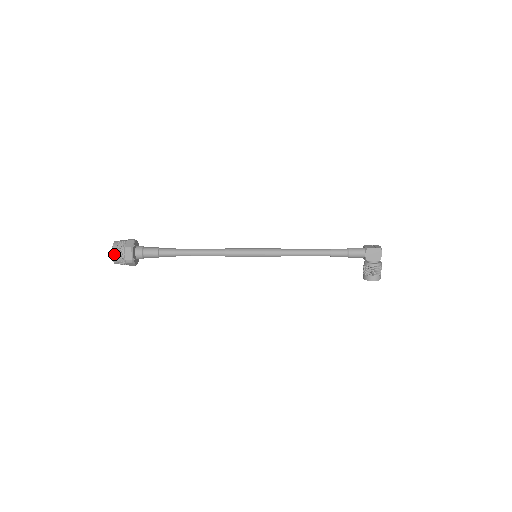
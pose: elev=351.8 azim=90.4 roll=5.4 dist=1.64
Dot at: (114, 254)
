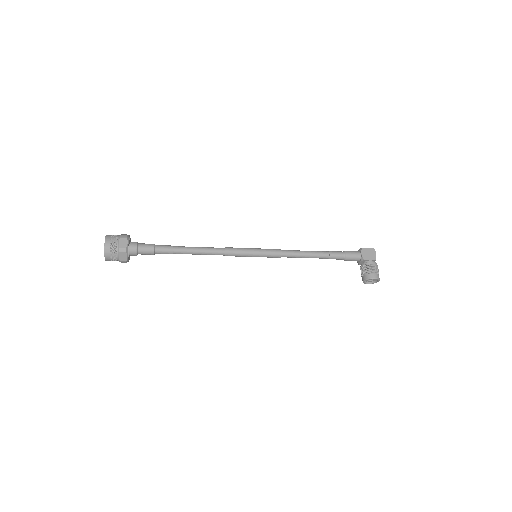
Dot at: (107, 241)
